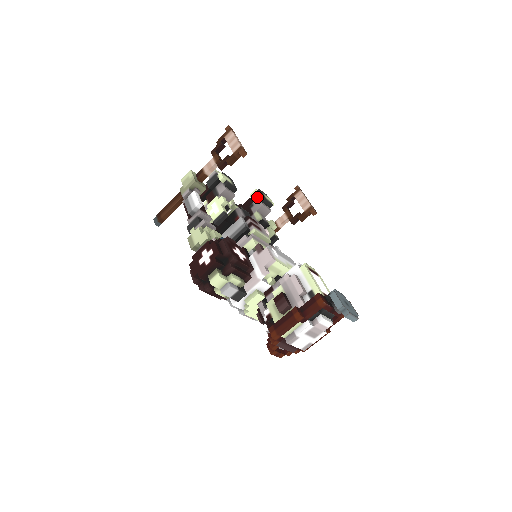
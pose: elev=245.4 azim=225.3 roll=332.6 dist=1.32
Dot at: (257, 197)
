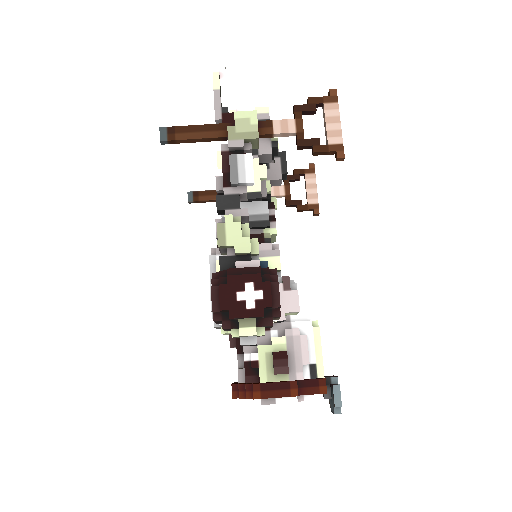
Dot at: (279, 161)
